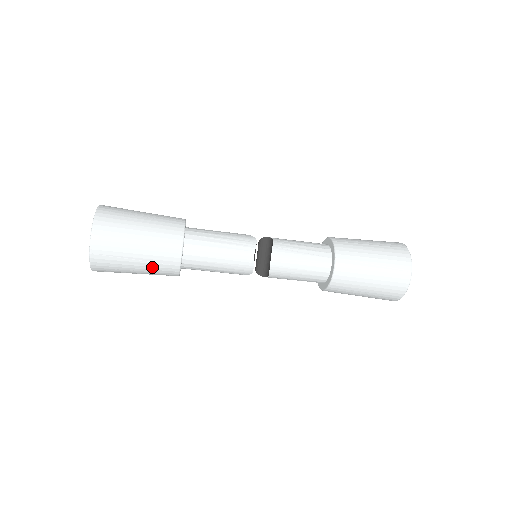
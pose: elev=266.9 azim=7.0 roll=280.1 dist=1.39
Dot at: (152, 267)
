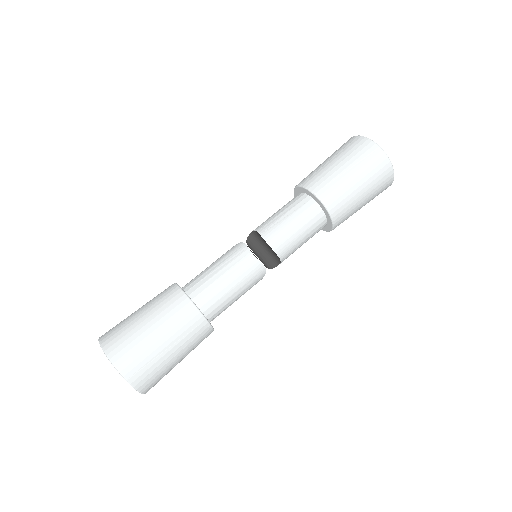
Dot at: (186, 342)
